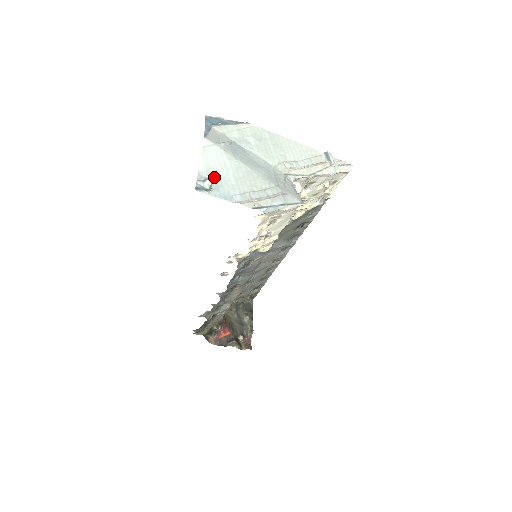
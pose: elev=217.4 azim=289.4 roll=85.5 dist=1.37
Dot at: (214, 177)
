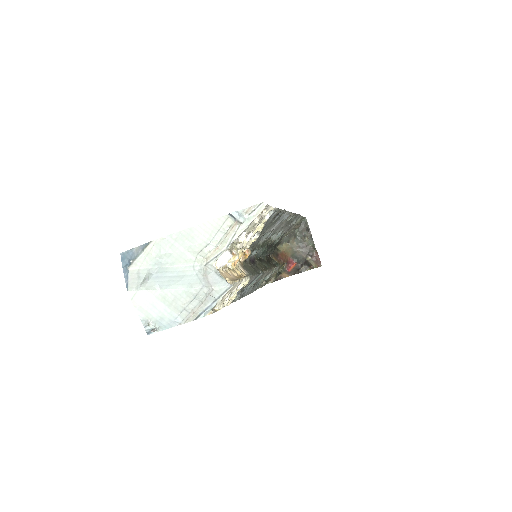
Dot at: (153, 317)
